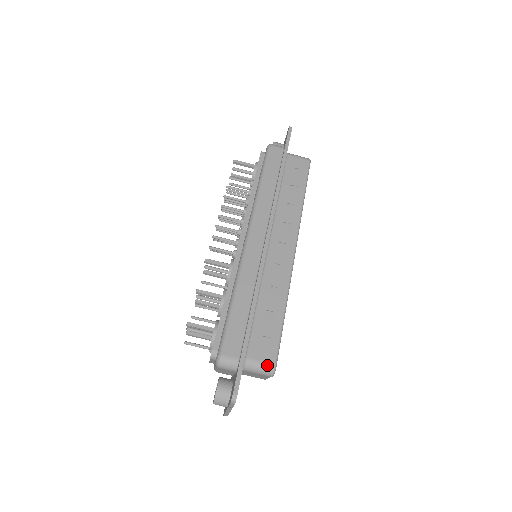
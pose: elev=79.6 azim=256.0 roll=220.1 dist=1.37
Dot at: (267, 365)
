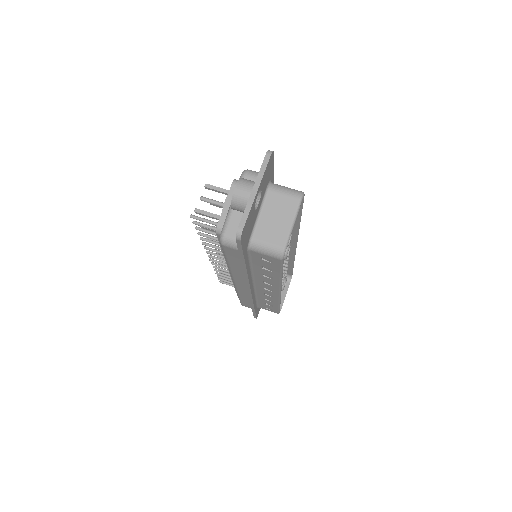
Dot at: (295, 190)
